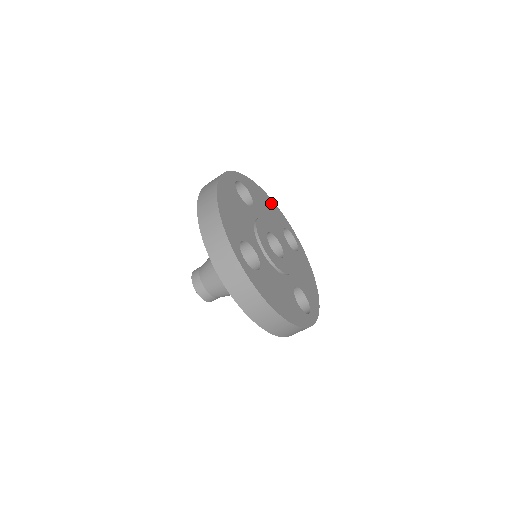
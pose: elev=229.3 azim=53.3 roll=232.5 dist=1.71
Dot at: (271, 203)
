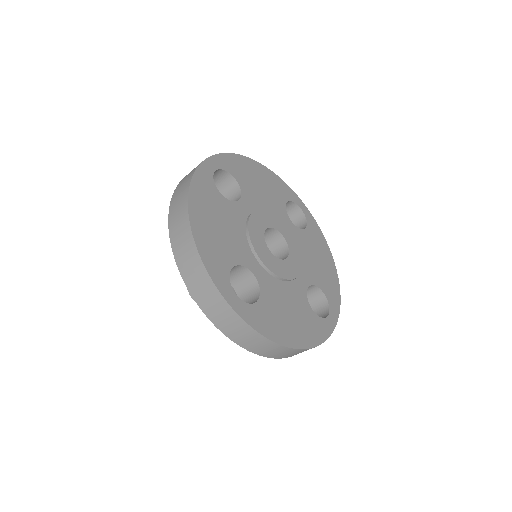
Dot at: (266, 174)
